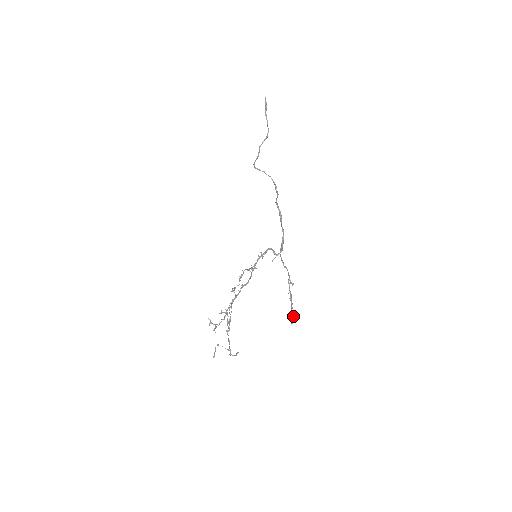
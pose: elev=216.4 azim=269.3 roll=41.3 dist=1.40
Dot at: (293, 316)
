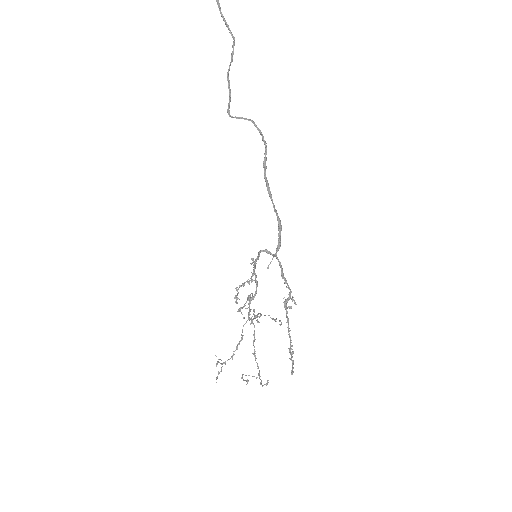
Dot at: (292, 361)
